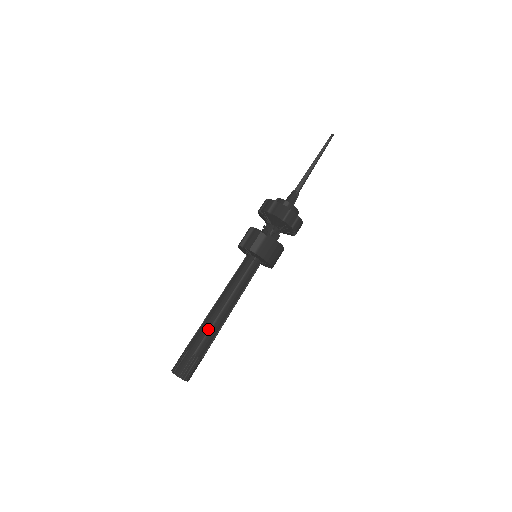
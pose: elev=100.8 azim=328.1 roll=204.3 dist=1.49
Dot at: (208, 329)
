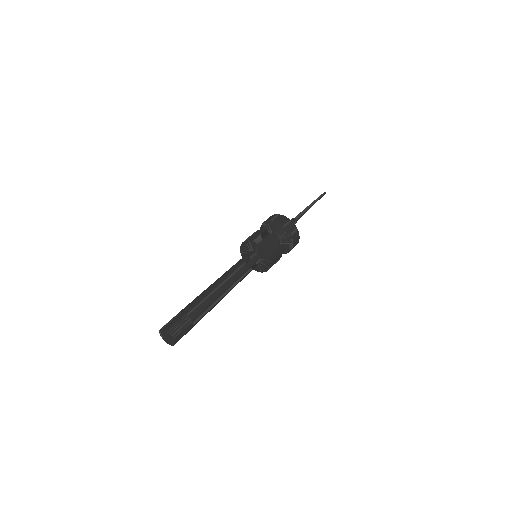
Dot at: (205, 297)
